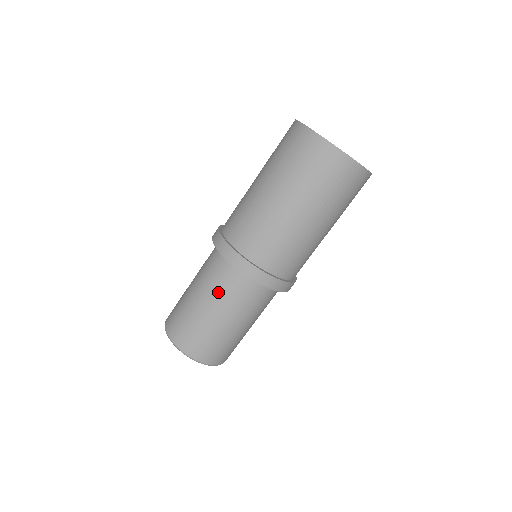
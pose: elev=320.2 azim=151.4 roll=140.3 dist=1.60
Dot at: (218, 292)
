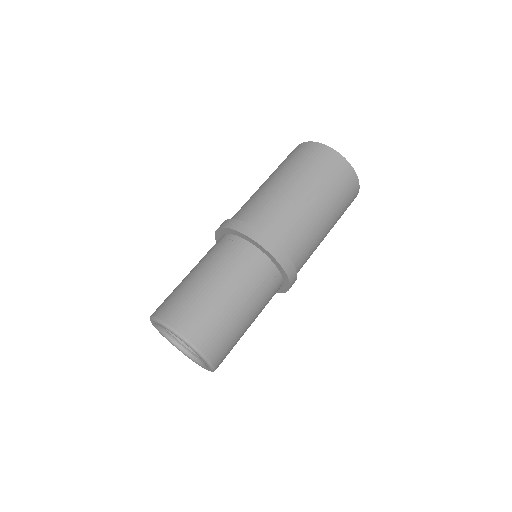
Dot at: (245, 280)
